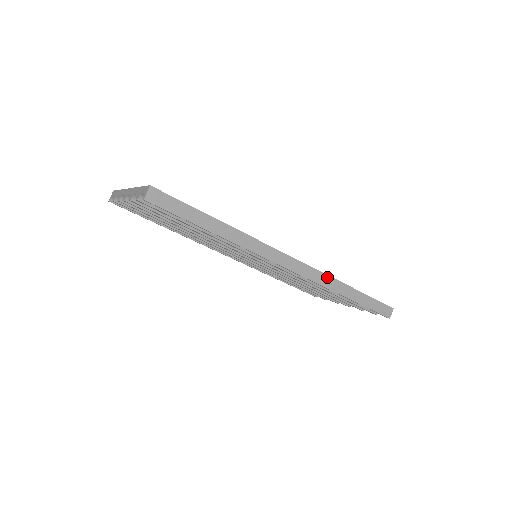
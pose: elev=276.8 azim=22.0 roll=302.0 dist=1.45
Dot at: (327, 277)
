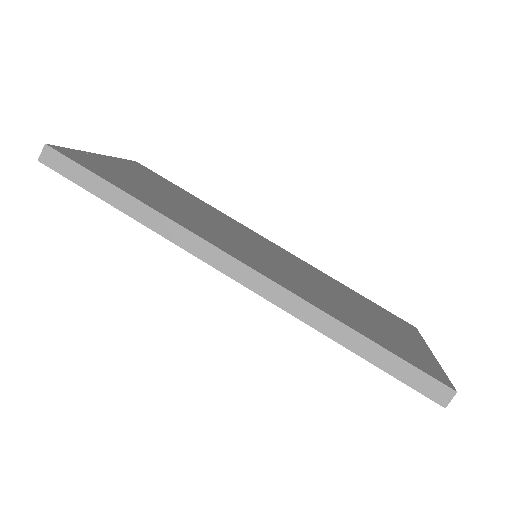
Dot at: (304, 304)
